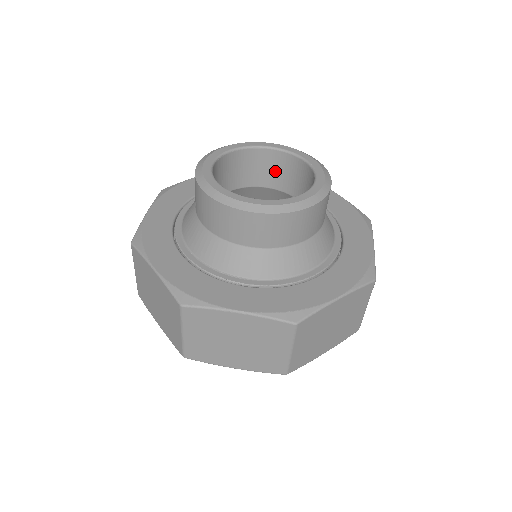
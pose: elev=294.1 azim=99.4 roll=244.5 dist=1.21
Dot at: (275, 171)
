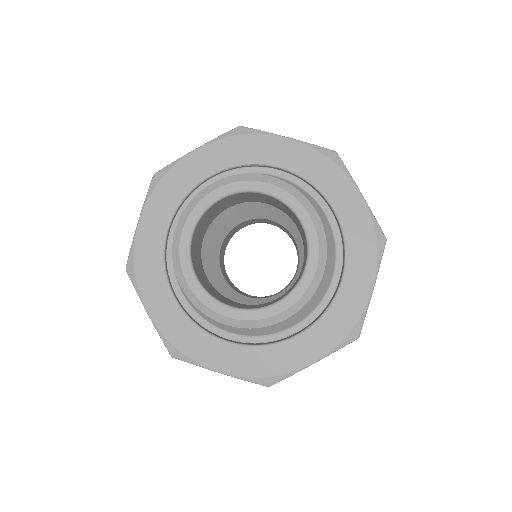
Dot at: (232, 201)
